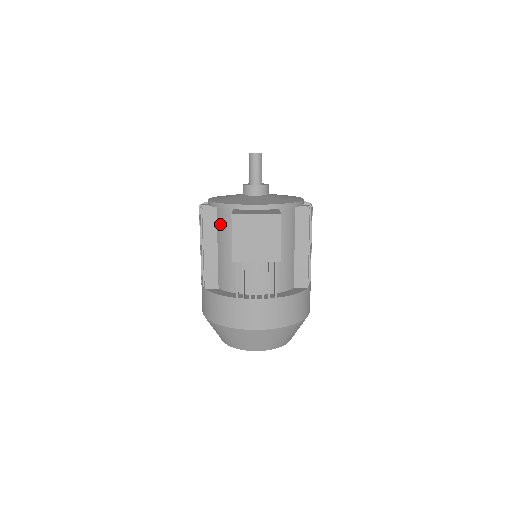
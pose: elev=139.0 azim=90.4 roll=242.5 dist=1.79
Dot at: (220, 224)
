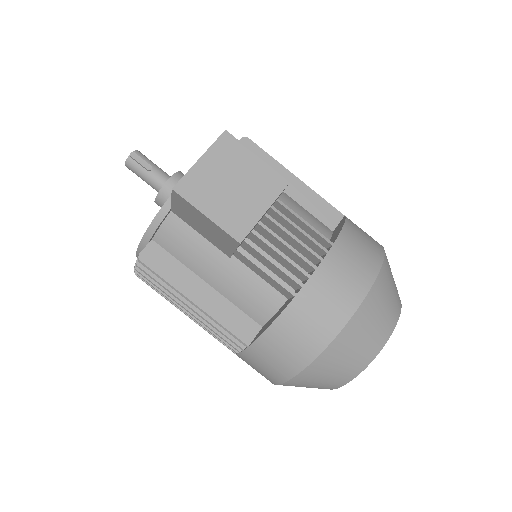
Dot at: (177, 251)
